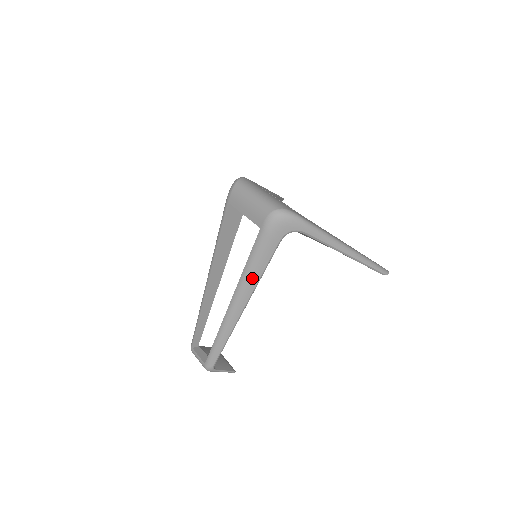
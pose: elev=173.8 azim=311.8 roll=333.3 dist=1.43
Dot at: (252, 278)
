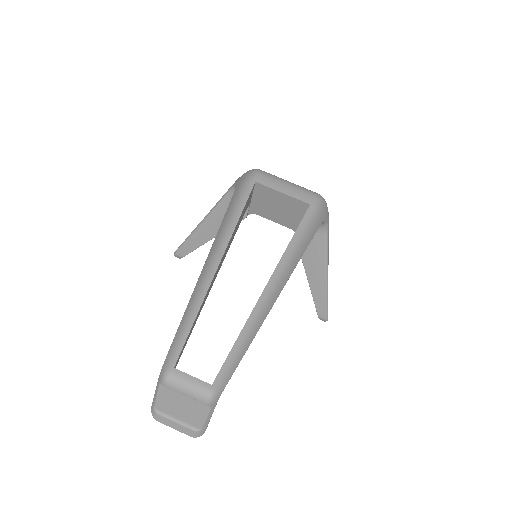
Dot at: (296, 255)
